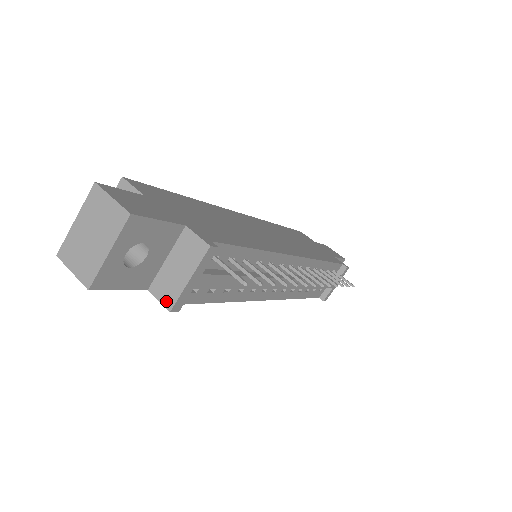
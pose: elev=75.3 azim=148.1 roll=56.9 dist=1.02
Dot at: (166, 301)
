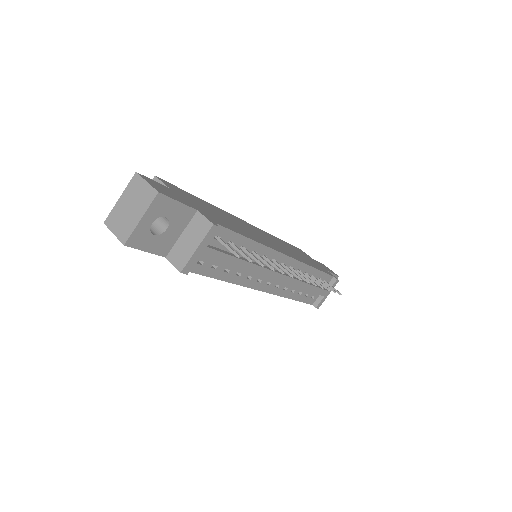
Dot at: (178, 265)
